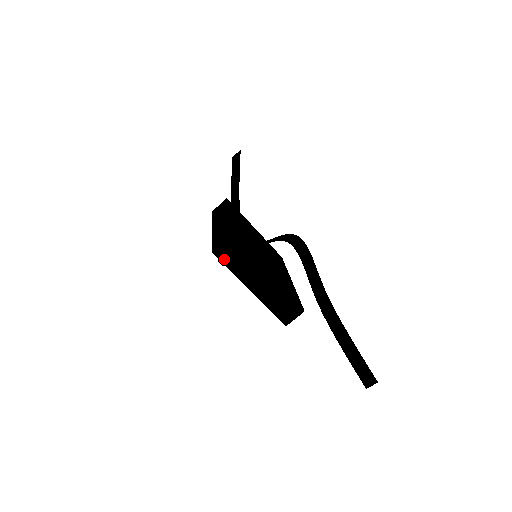
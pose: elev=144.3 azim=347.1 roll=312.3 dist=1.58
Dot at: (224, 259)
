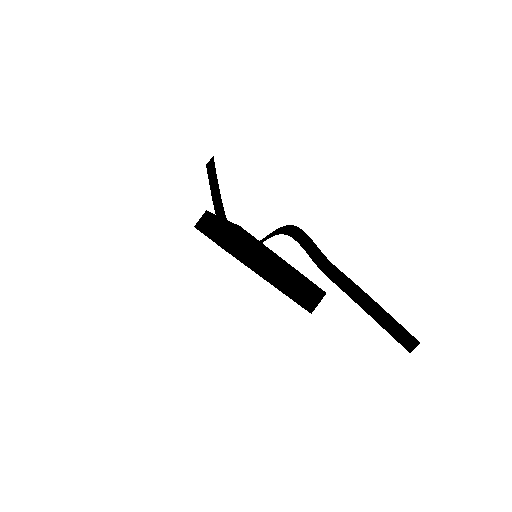
Dot at: (237, 254)
